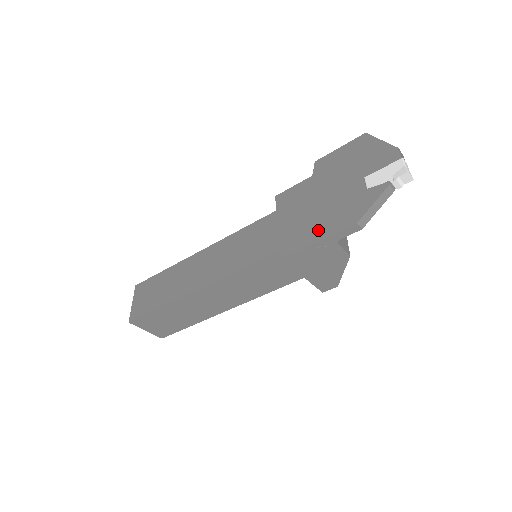
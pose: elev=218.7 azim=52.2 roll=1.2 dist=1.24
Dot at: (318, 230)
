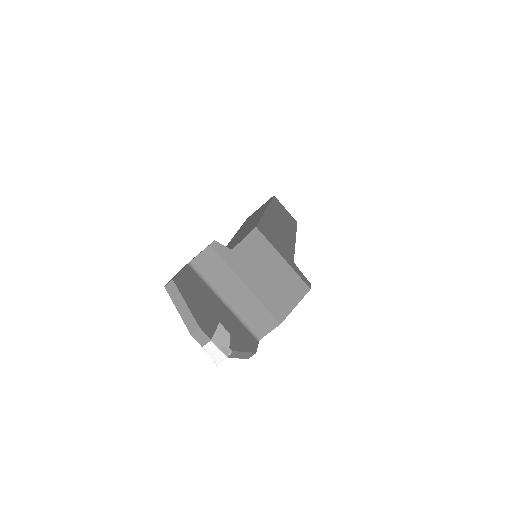
Dot at: occluded
